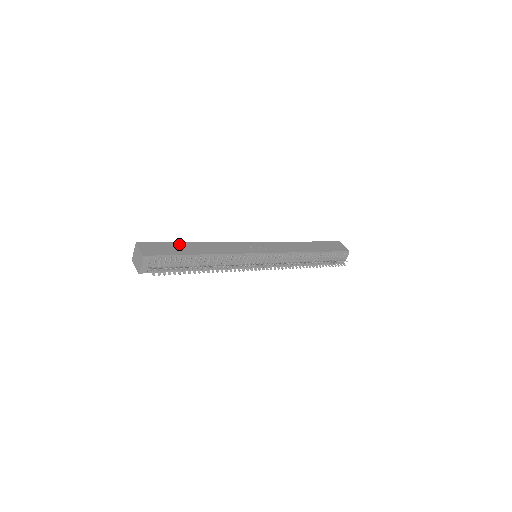
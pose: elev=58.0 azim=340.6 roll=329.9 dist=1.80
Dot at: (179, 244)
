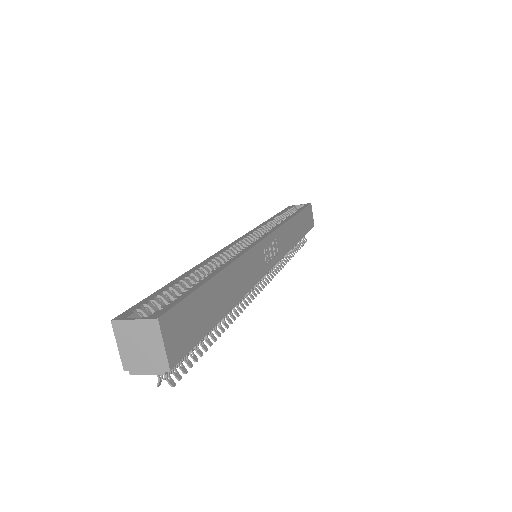
Dot at: (209, 289)
